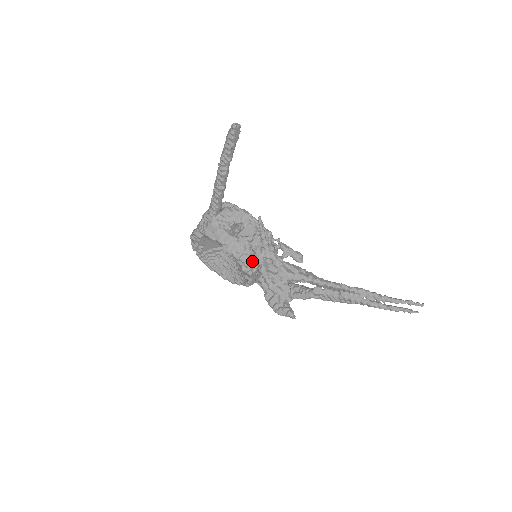
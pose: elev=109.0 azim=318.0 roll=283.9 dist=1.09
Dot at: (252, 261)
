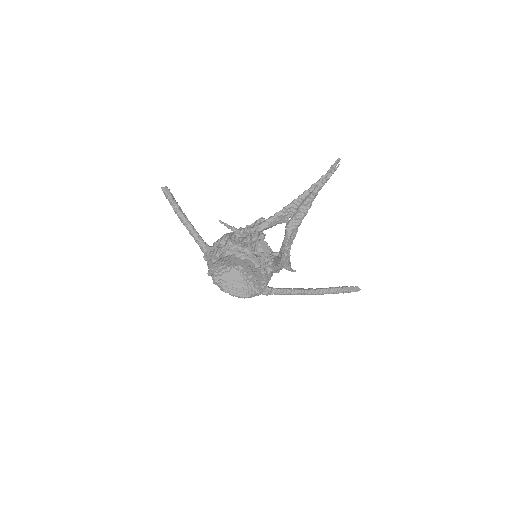
Dot at: (242, 250)
